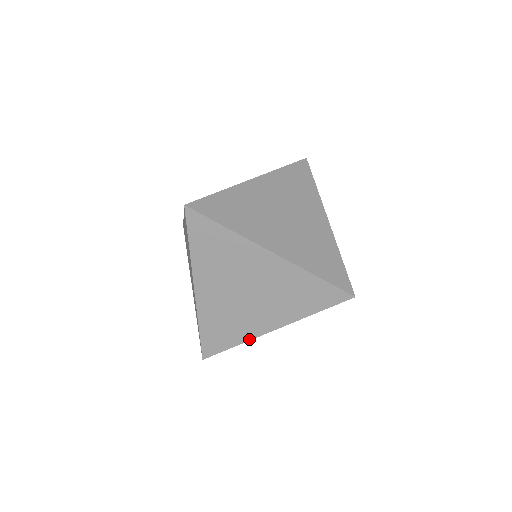
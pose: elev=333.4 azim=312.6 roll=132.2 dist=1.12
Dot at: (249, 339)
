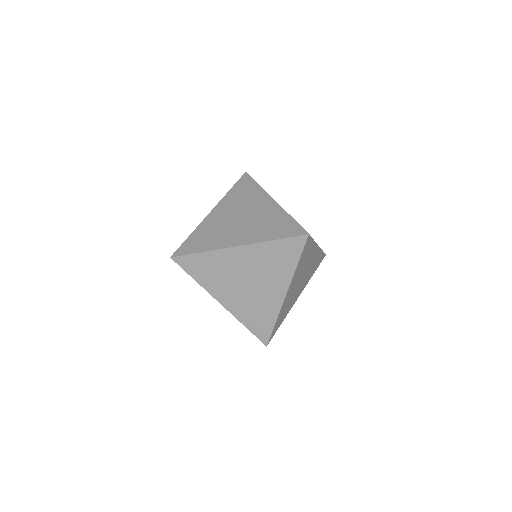
Dot at: (215, 249)
